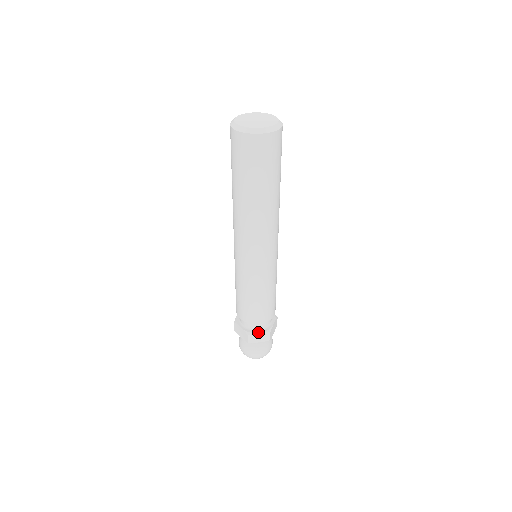
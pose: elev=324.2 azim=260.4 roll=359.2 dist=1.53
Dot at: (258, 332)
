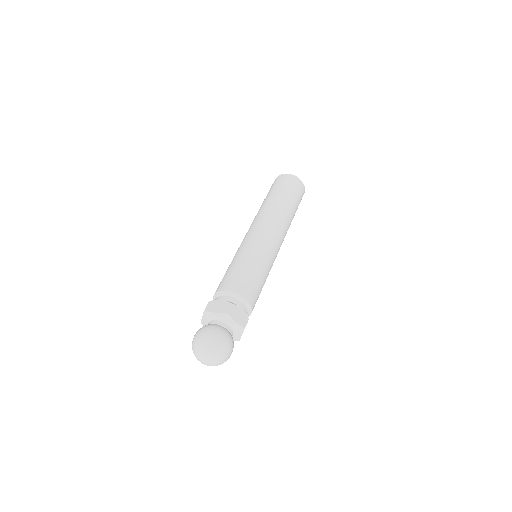
Dot at: (220, 300)
